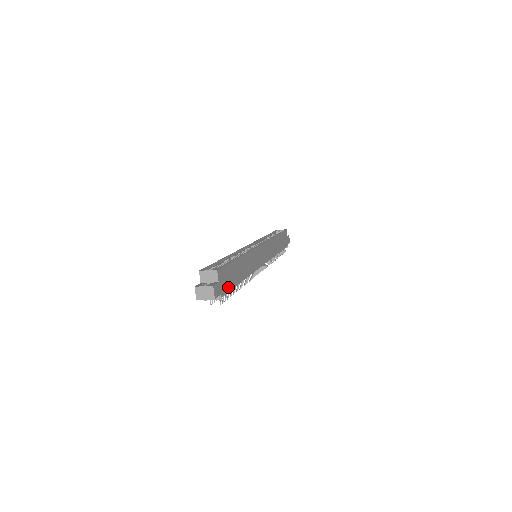
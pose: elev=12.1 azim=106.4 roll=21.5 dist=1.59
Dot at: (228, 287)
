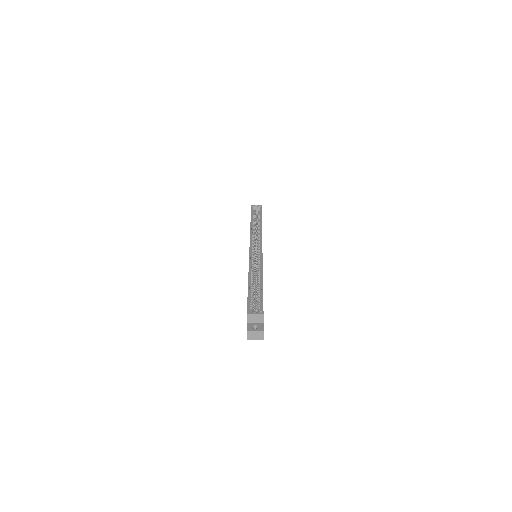
Dot at: occluded
